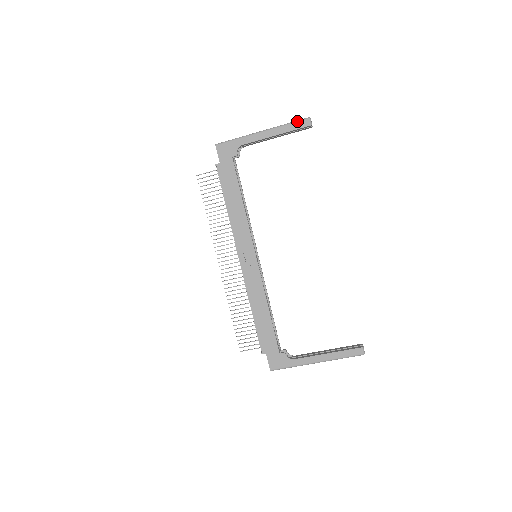
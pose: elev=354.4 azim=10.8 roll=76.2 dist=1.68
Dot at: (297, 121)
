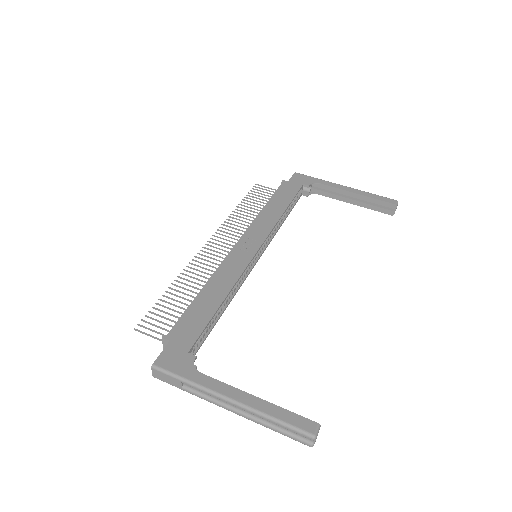
Dot at: occluded
